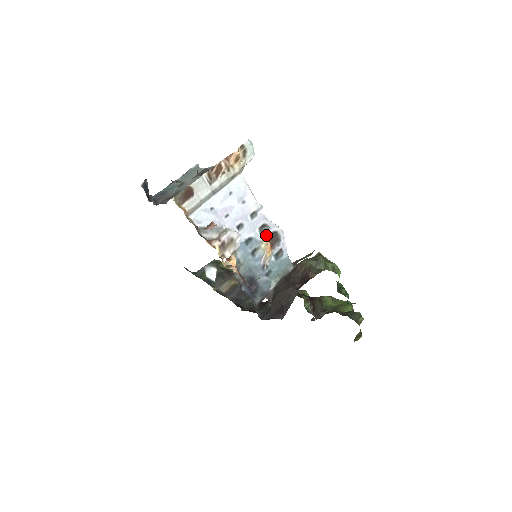
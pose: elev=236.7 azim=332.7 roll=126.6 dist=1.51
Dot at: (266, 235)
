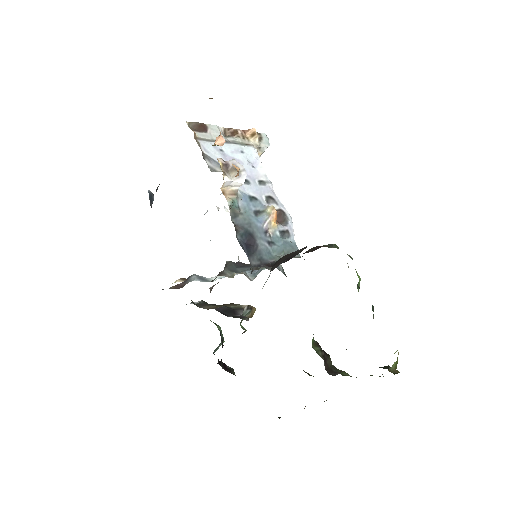
Dot at: occluded
